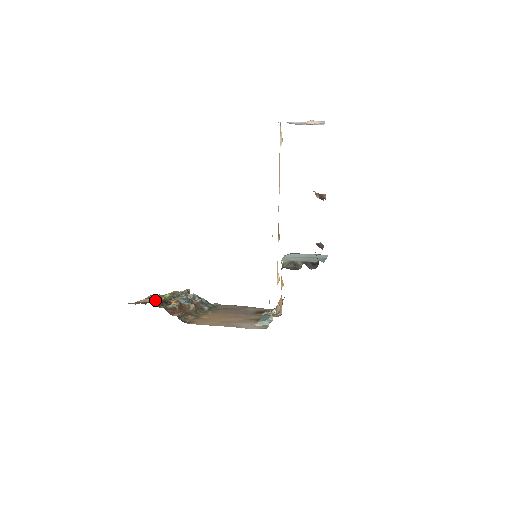
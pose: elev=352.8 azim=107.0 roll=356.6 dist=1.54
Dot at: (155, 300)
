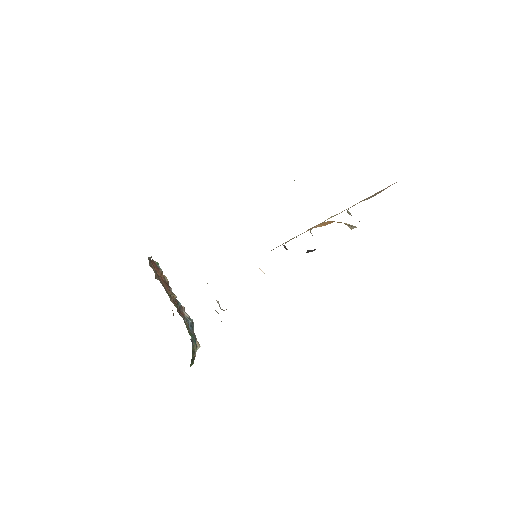
Dot at: (157, 264)
